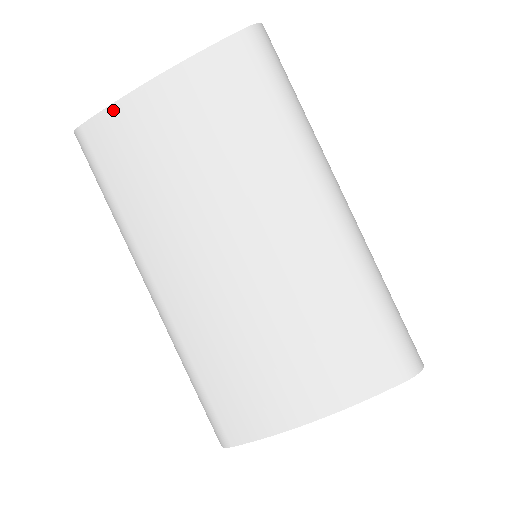
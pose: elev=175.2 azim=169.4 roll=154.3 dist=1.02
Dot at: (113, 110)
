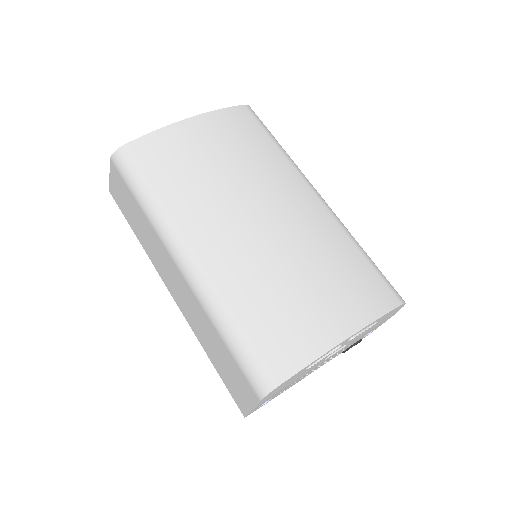
Dot at: (158, 133)
